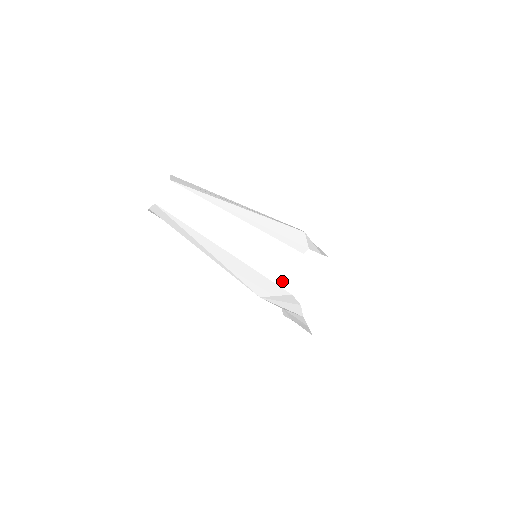
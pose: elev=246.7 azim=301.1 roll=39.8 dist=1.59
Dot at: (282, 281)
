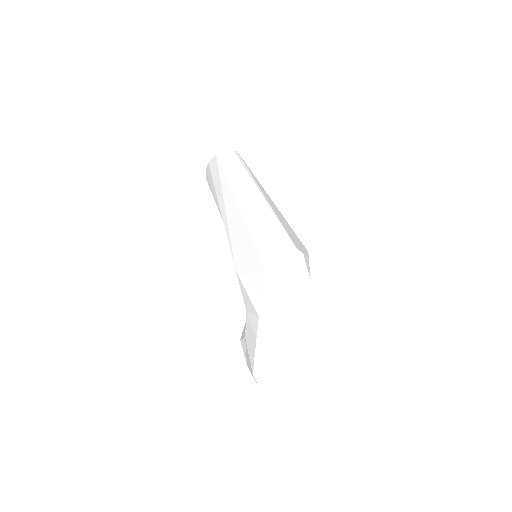
Dot at: (265, 252)
